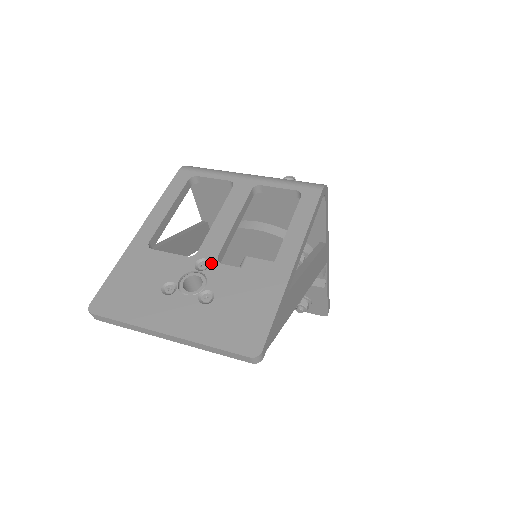
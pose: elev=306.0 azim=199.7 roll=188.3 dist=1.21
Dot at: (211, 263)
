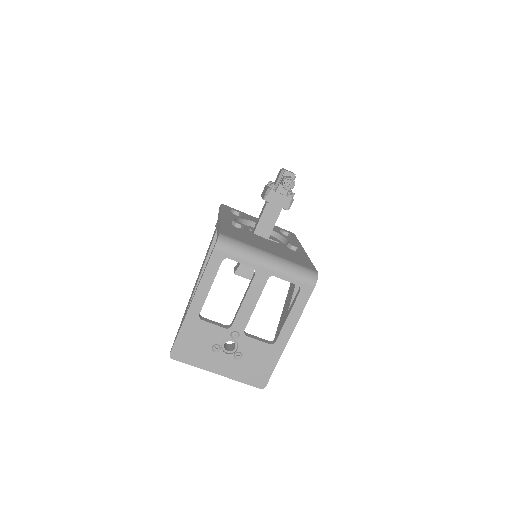
Dot at: (240, 335)
